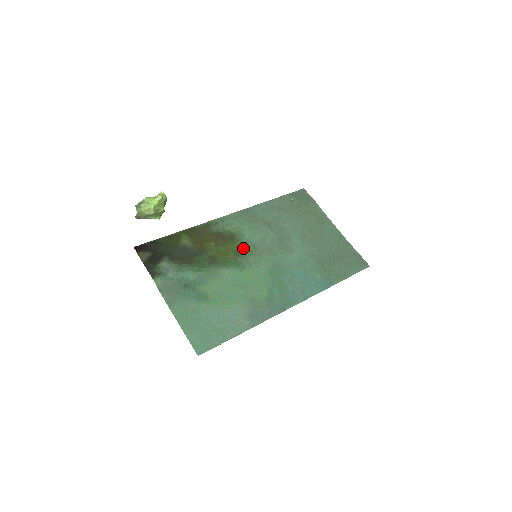
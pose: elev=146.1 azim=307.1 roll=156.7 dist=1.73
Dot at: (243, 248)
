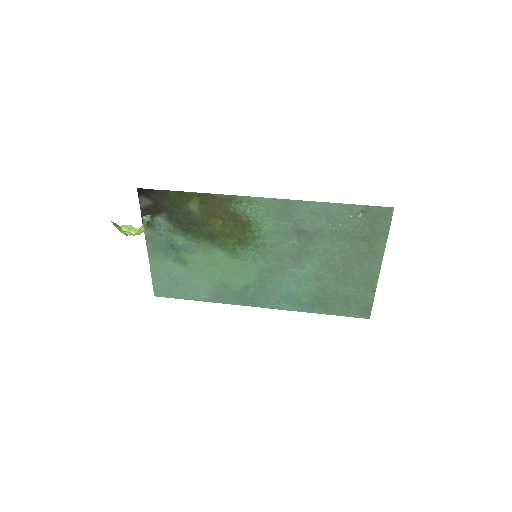
Dot at: (250, 240)
